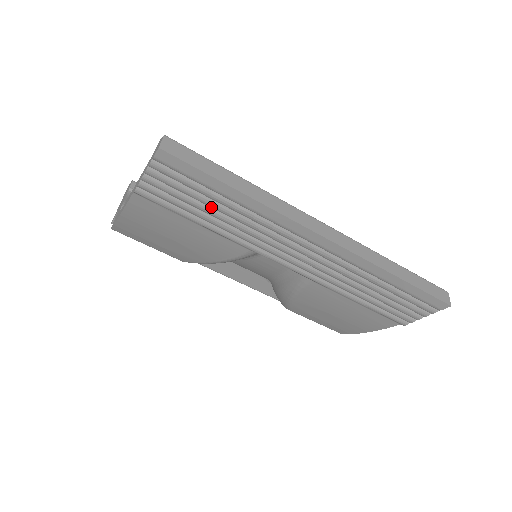
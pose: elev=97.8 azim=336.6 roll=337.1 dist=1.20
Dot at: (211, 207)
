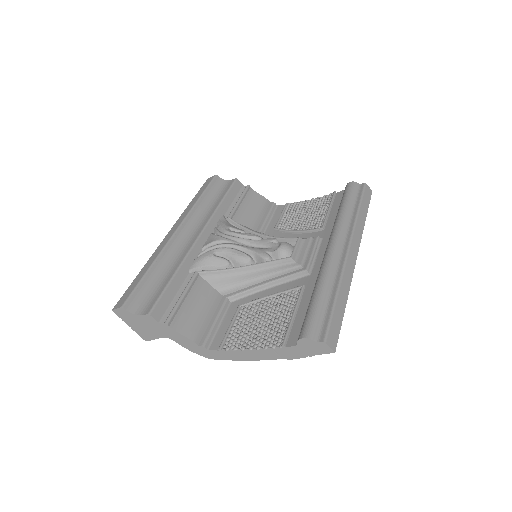
Dot at: occluded
